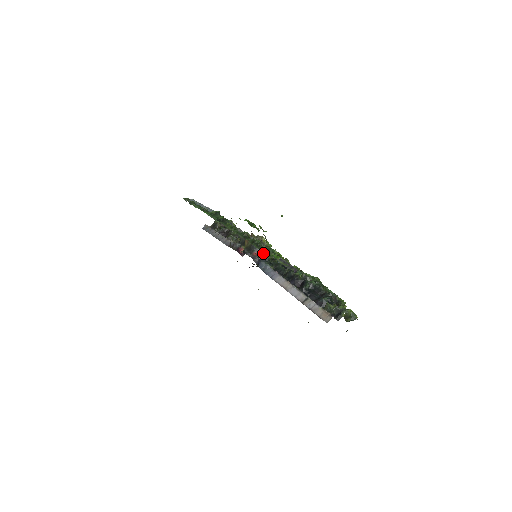
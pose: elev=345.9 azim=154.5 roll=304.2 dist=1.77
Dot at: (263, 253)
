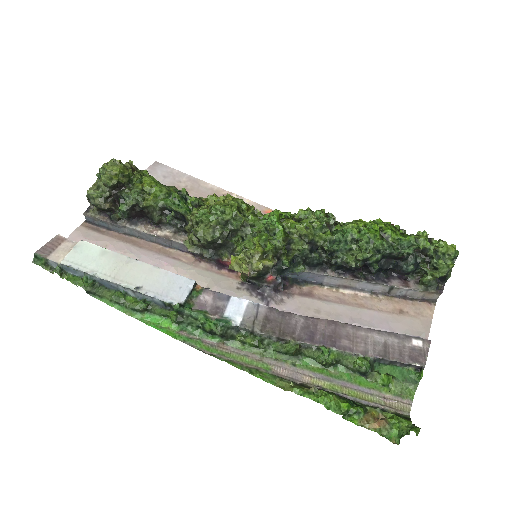
Dot at: (275, 265)
